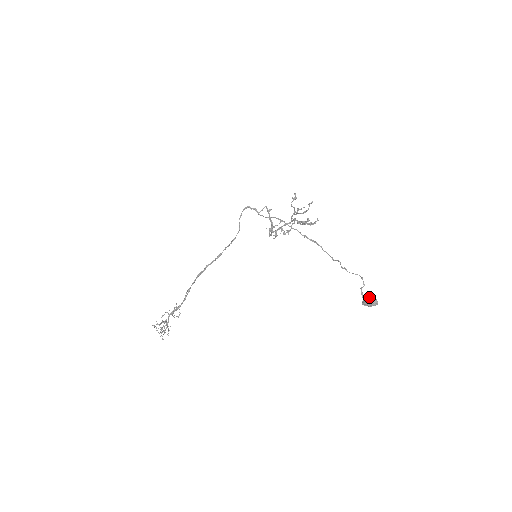
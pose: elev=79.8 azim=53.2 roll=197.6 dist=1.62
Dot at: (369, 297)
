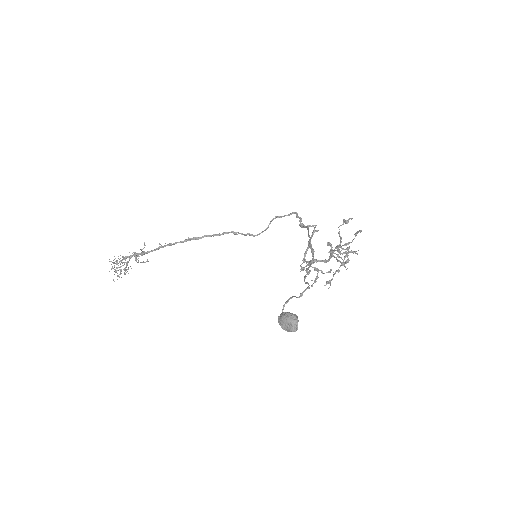
Dot at: occluded
